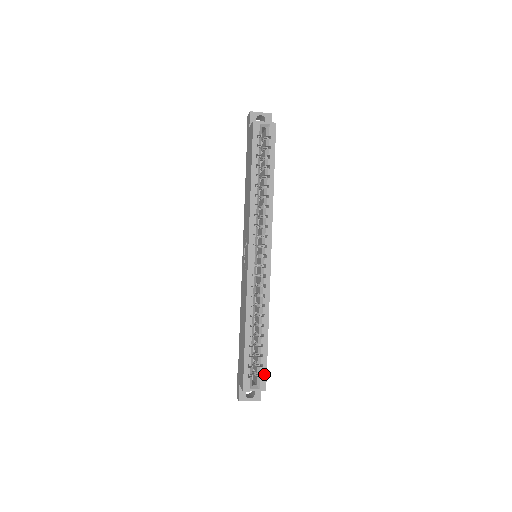
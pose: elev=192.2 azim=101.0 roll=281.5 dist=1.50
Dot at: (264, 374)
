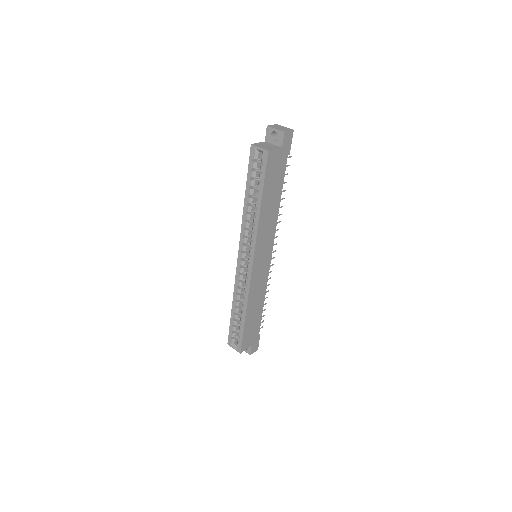
Dot at: (240, 342)
